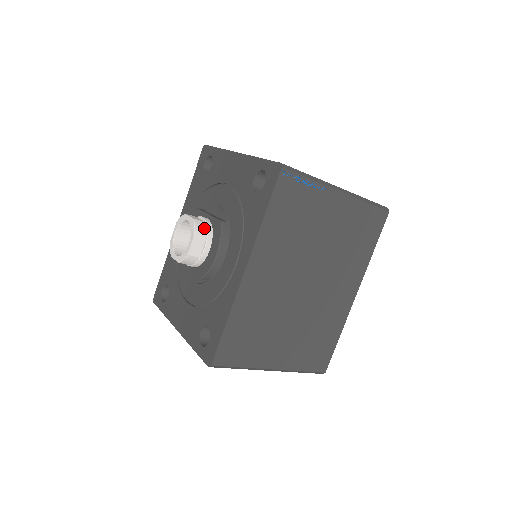
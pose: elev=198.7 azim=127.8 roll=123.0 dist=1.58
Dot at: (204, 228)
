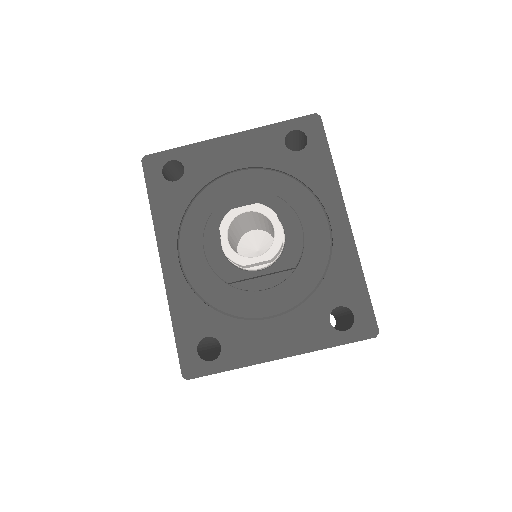
Dot at: occluded
